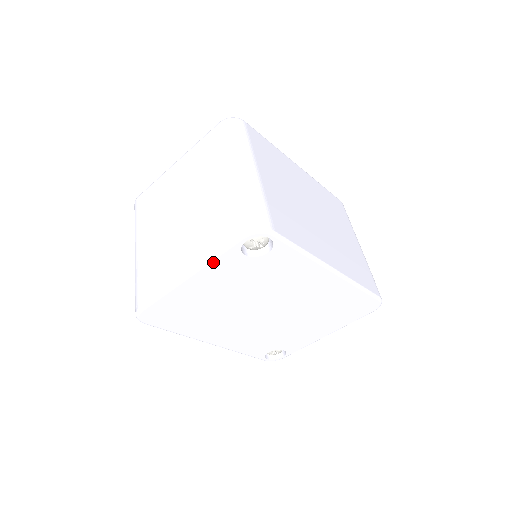
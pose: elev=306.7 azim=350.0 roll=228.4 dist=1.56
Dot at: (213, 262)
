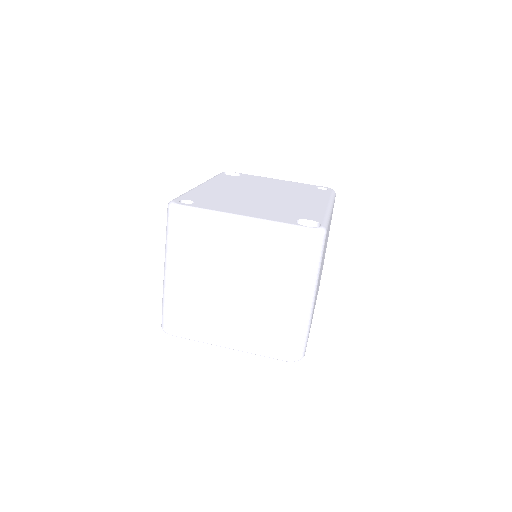
Dot at: (253, 352)
